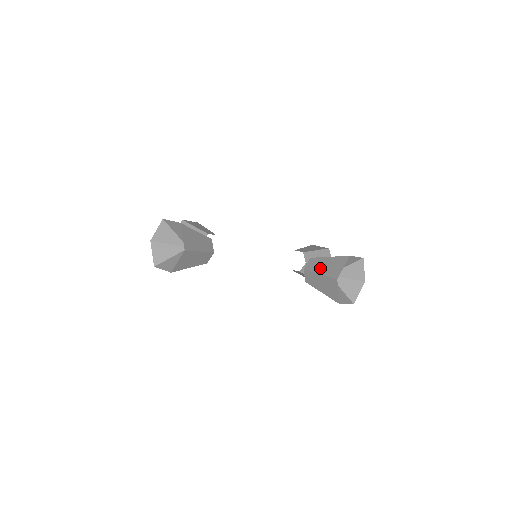
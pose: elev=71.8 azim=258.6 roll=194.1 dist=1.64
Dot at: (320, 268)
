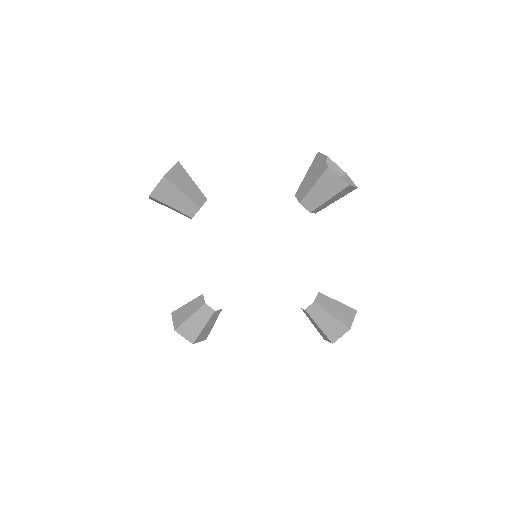
Dot at: (312, 323)
